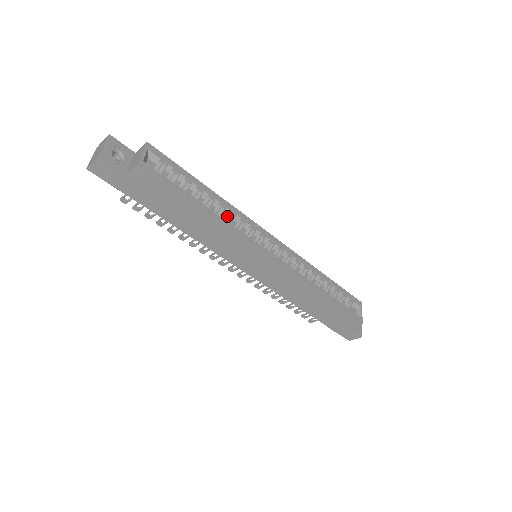
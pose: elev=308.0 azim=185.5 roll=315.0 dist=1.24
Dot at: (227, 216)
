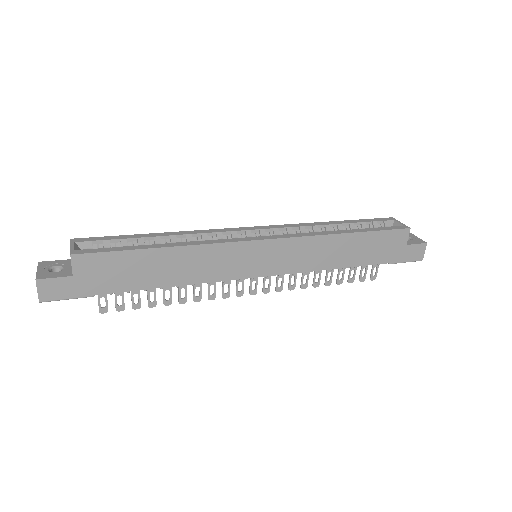
Dot at: occluded
